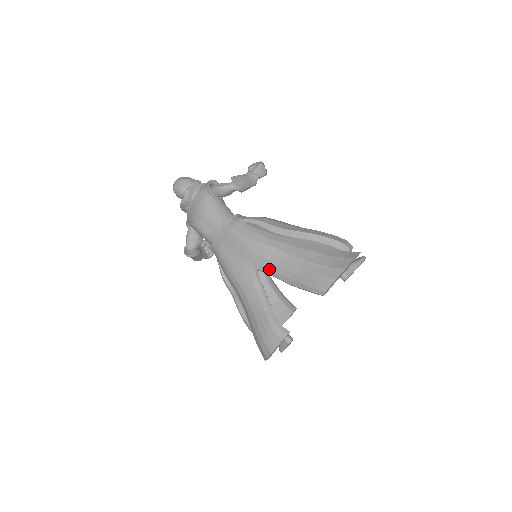
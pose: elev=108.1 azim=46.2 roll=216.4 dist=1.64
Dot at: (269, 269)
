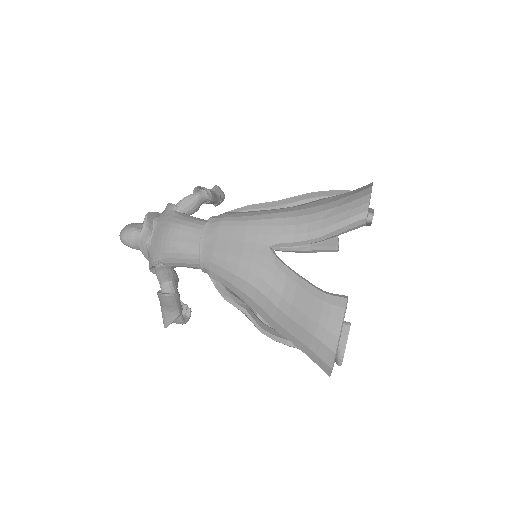
Dot at: (286, 235)
